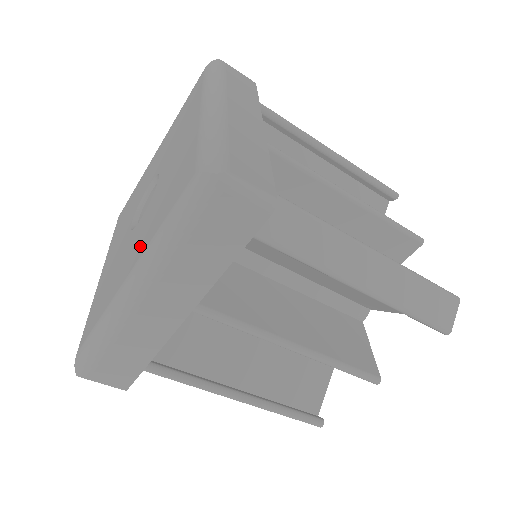
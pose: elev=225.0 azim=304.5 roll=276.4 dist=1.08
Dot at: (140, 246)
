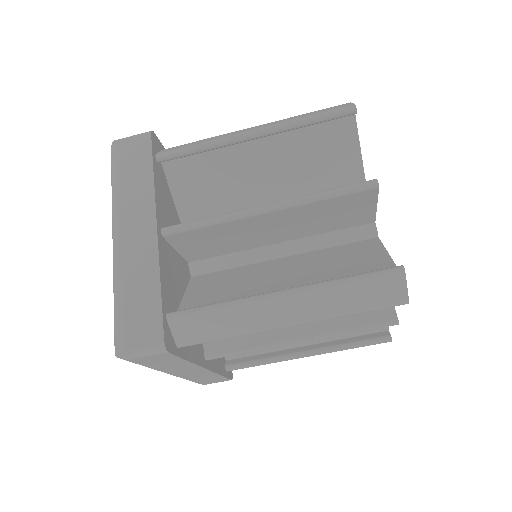
Dot at: occluded
